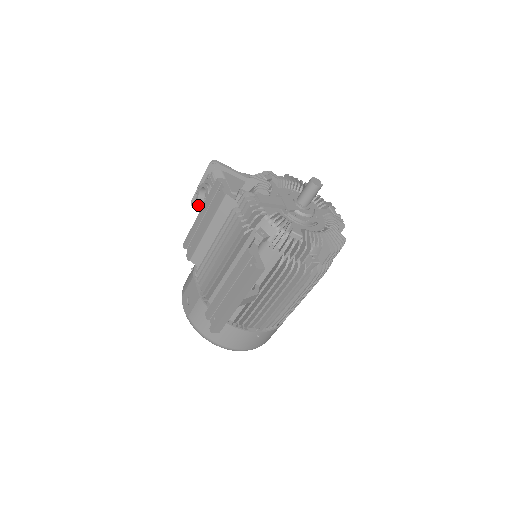
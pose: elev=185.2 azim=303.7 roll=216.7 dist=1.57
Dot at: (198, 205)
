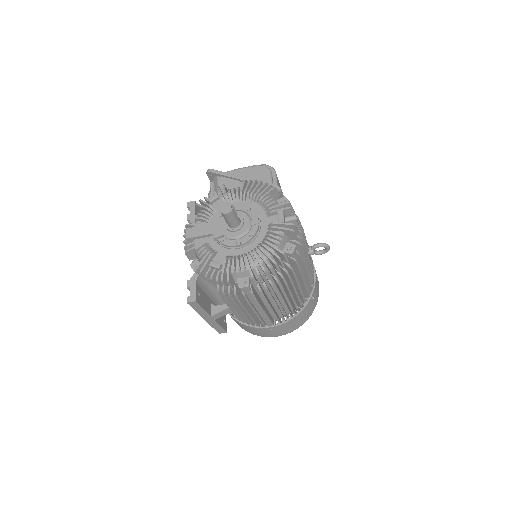
Dot at: occluded
